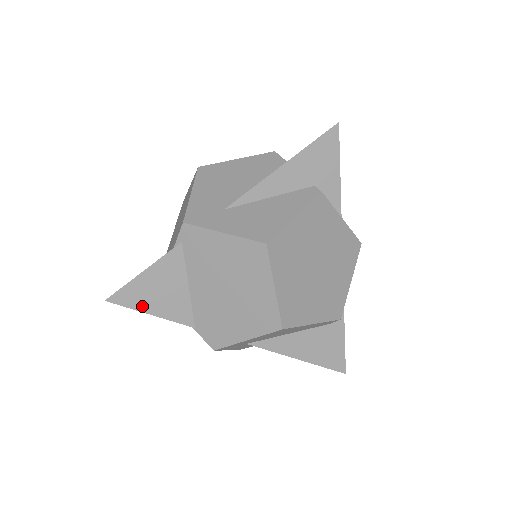
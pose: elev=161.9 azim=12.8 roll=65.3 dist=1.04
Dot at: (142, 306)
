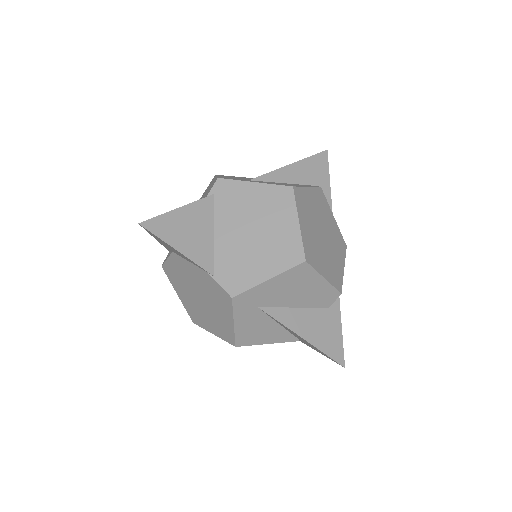
Dot at: (171, 239)
